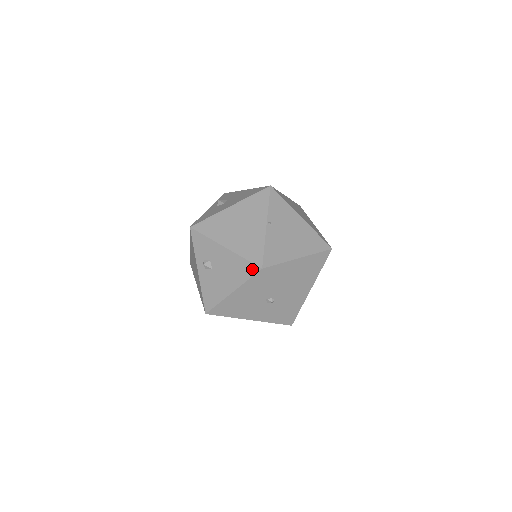
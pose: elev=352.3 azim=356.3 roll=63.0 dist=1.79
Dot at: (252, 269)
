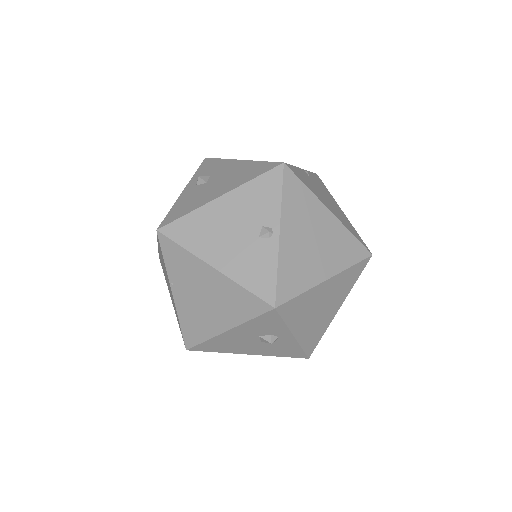
Dot at: (268, 167)
